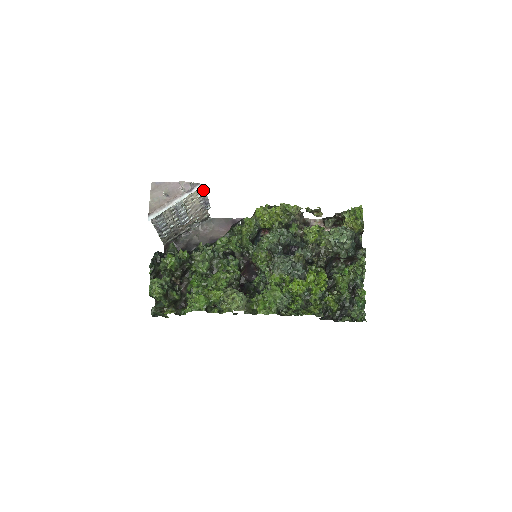
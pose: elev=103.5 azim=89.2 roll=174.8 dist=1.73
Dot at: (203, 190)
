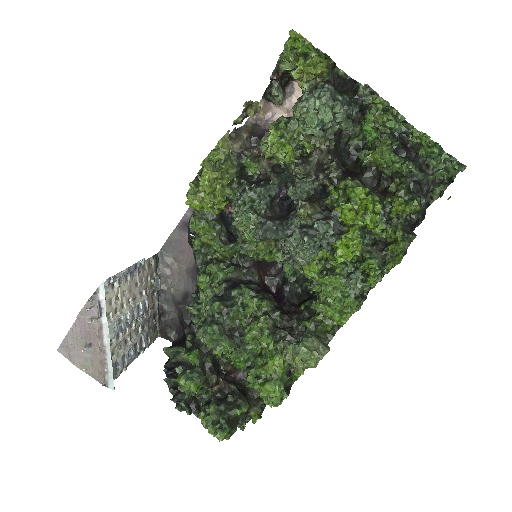
Dot at: (110, 283)
